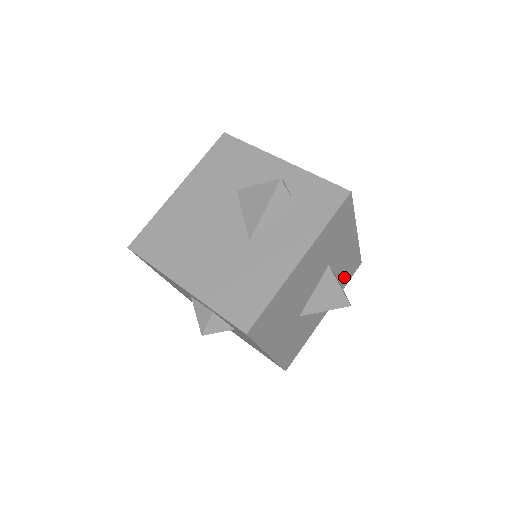
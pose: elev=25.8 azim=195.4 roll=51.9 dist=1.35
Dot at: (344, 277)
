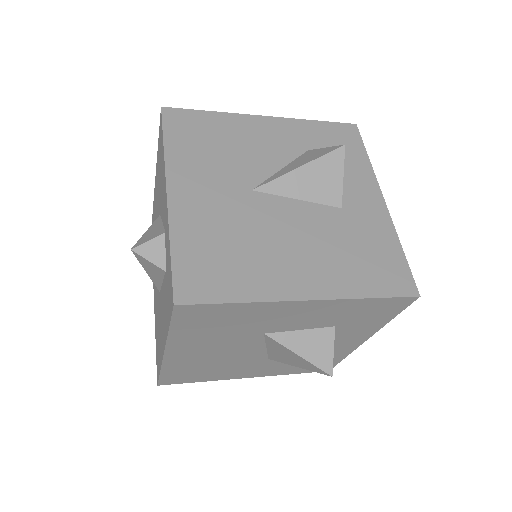
Dot at: (365, 318)
